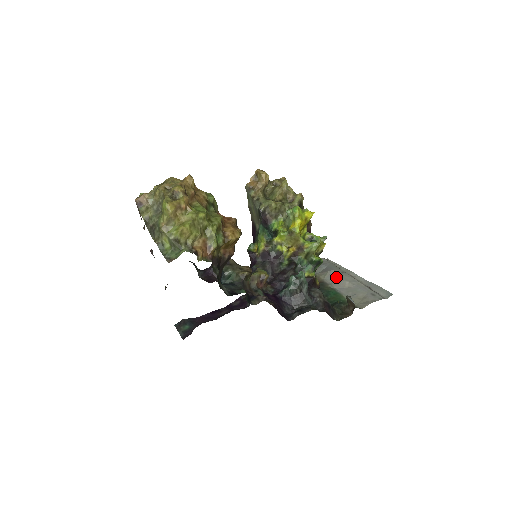
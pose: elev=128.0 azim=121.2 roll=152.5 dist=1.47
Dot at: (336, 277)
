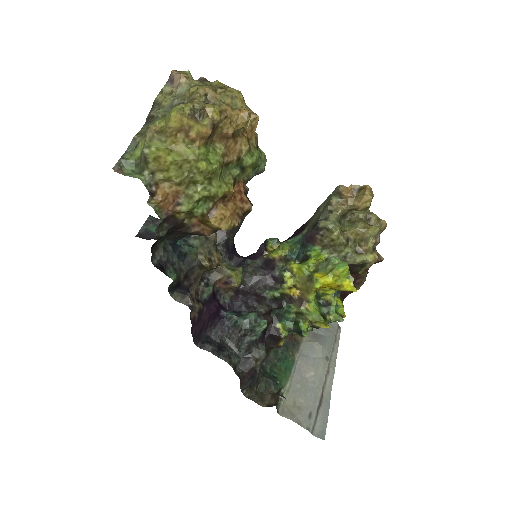
Dot at: (314, 355)
